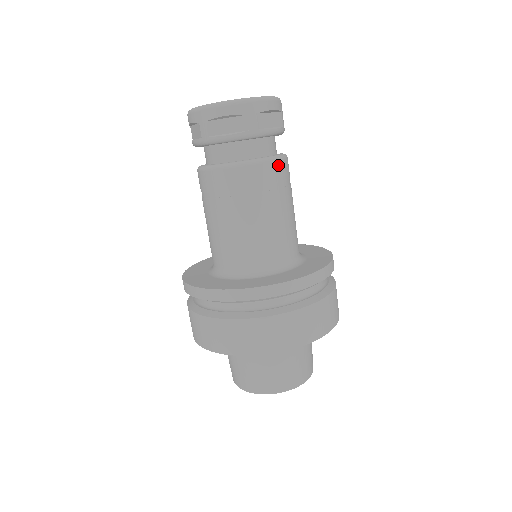
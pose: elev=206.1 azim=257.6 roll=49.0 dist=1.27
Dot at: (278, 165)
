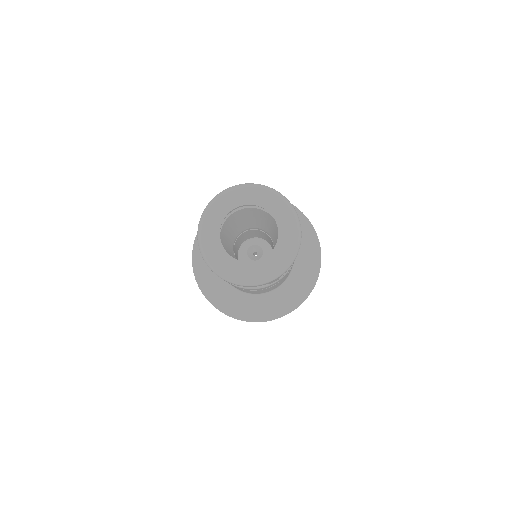
Dot at: (290, 268)
